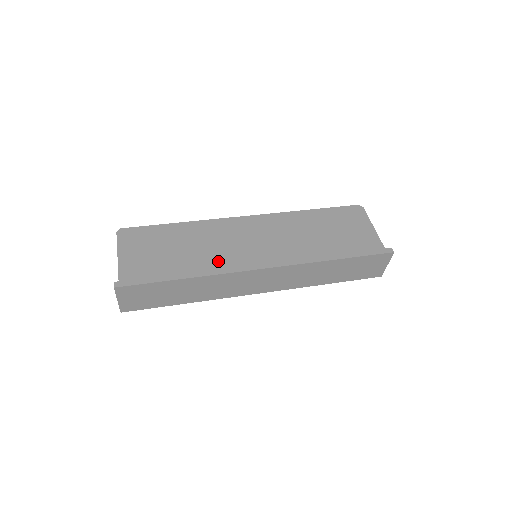
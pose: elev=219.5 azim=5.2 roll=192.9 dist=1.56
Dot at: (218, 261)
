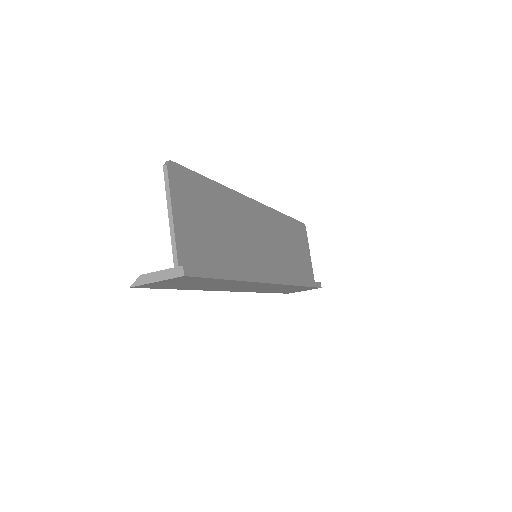
Dot at: (245, 258)
